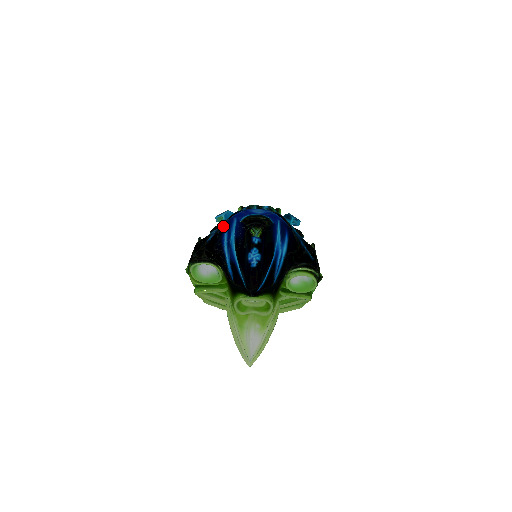
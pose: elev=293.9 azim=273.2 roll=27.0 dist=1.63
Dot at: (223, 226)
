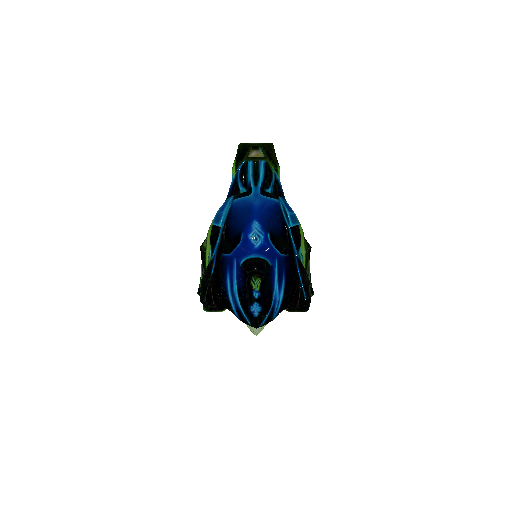
Dot at: (224, 262)
